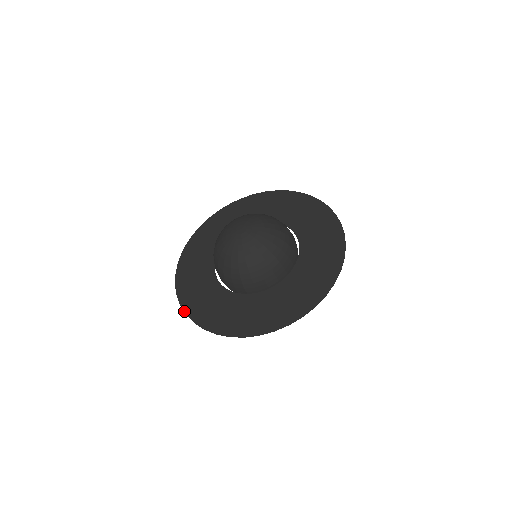
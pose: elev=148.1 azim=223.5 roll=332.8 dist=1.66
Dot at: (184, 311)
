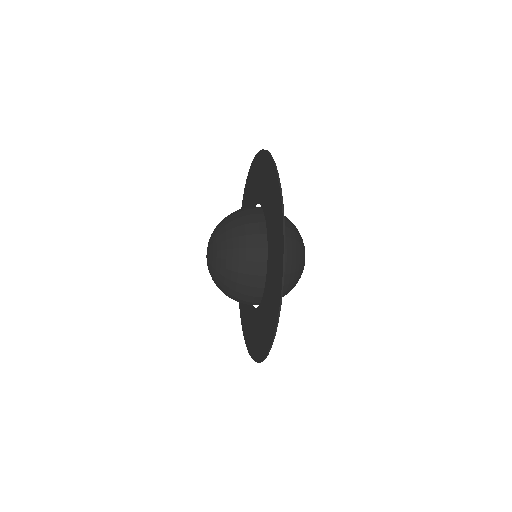
Dot at: occluded
